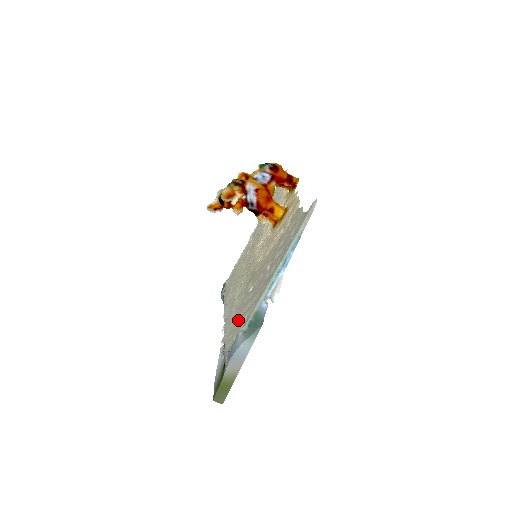
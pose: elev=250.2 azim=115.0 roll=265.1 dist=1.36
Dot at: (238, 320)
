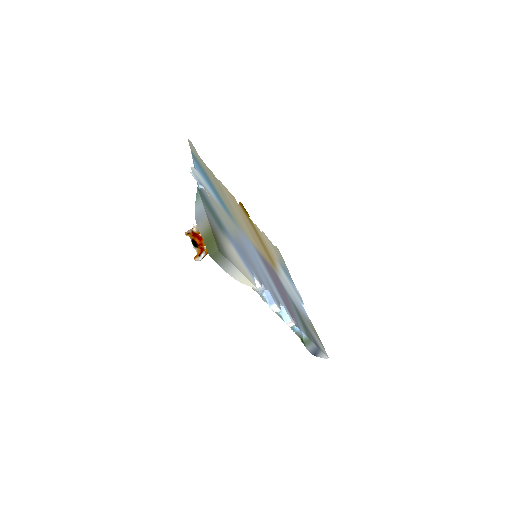
Dot at: occluded
